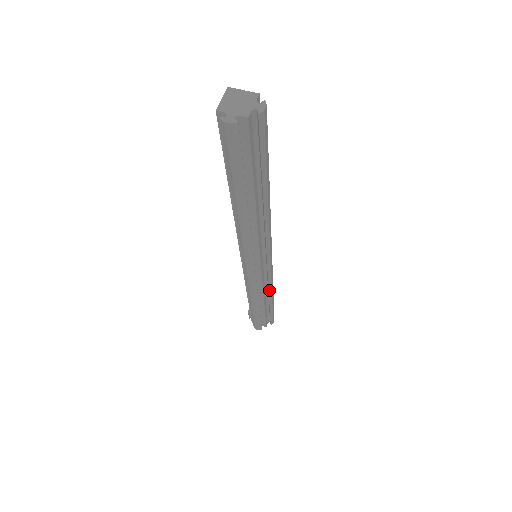
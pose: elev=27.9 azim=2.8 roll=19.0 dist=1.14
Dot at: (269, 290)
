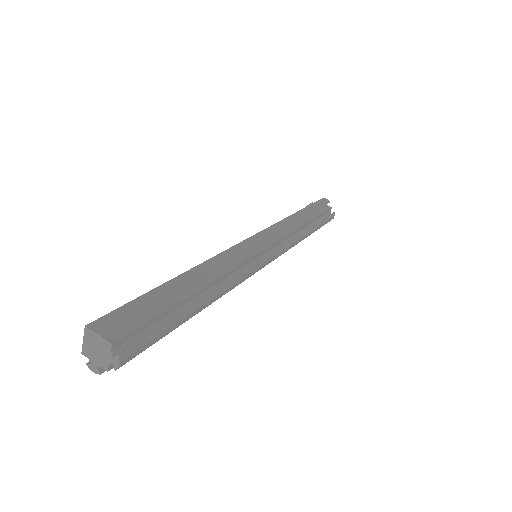
Dot at: (296, 244)
